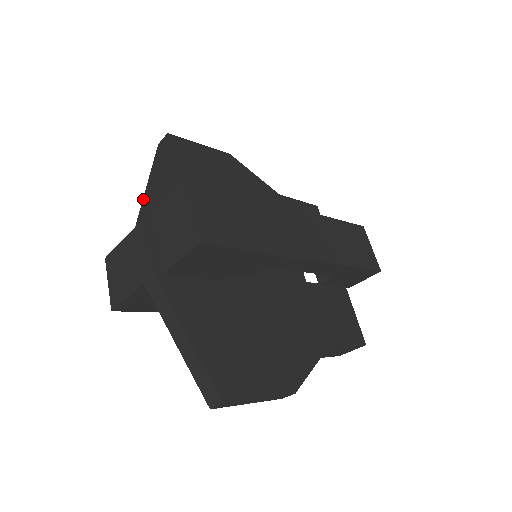
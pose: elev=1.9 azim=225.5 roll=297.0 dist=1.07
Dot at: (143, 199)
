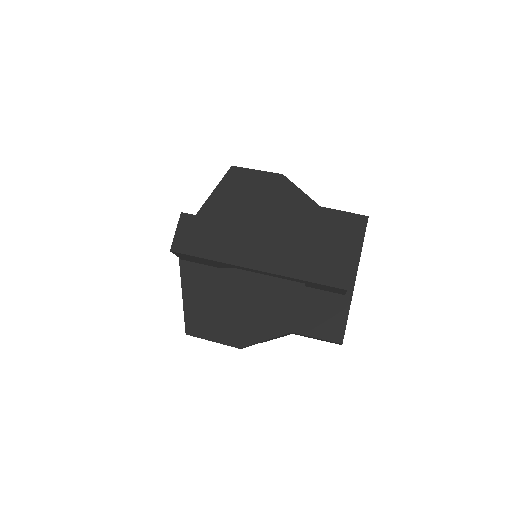
Dot at: occluded
